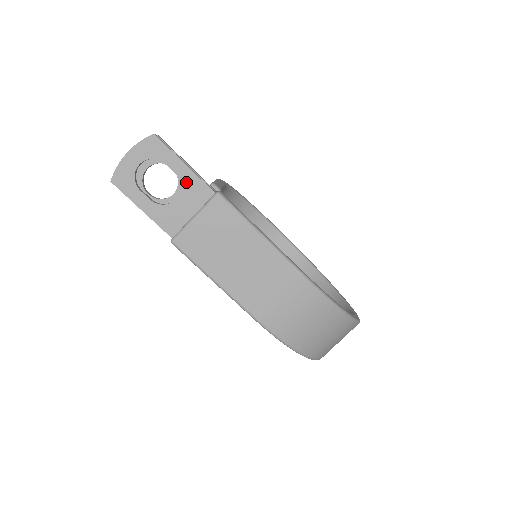
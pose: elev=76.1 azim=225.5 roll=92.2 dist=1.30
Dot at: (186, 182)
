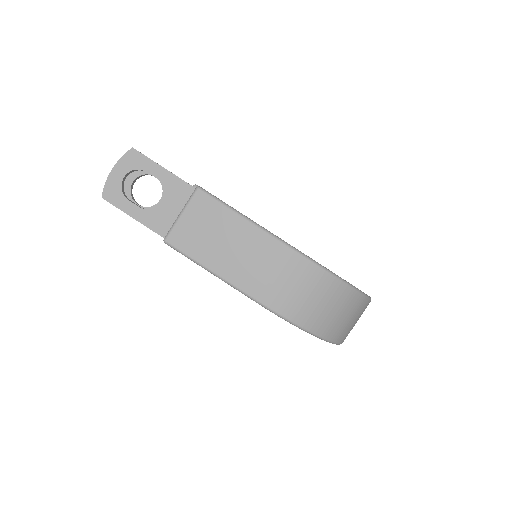
Dot at: (168, 184)
